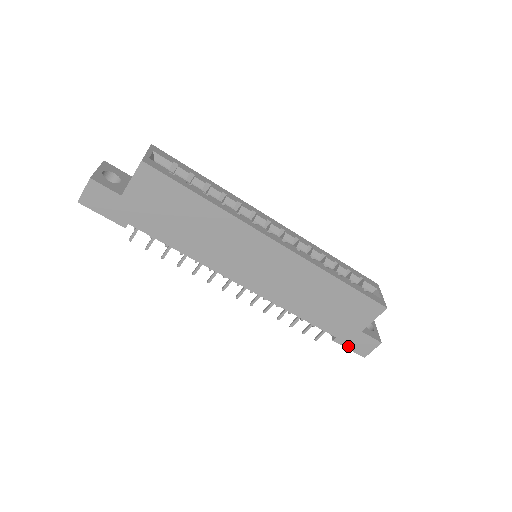
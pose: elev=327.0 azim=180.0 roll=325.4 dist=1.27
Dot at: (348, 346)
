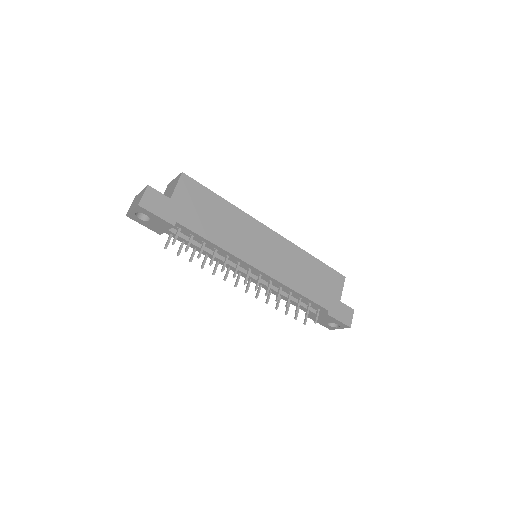
Dot at: (338, 318)
